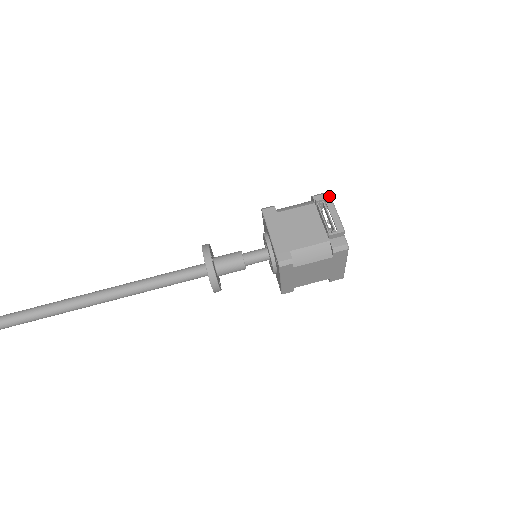
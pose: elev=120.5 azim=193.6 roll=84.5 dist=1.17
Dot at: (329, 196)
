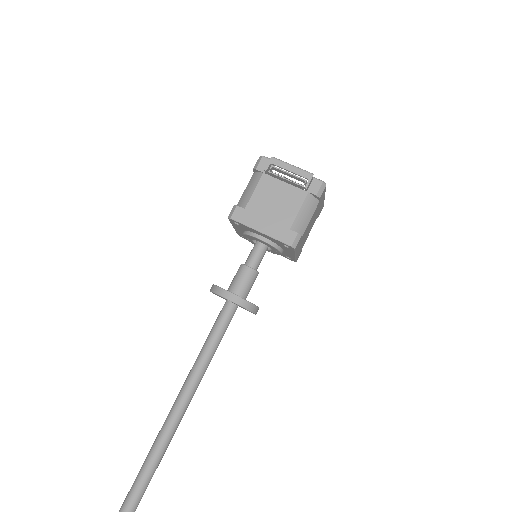
Dot at: (271, 157)
